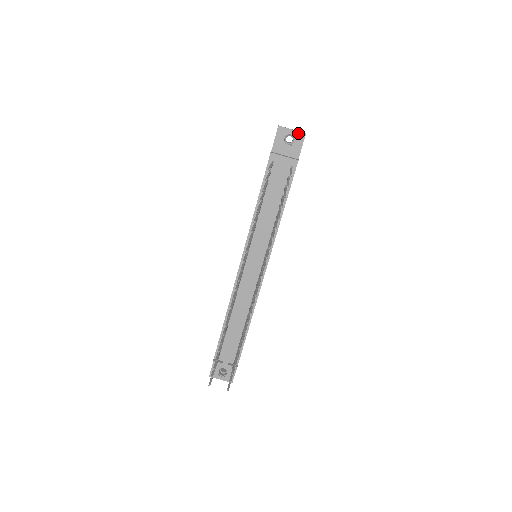
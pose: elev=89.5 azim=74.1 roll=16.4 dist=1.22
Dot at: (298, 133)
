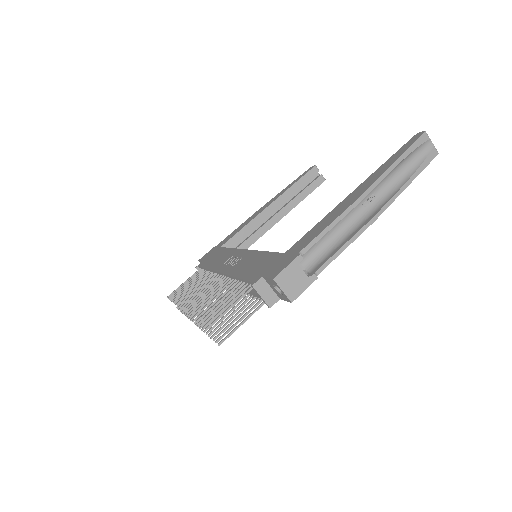
Dot at: (286, 296)
